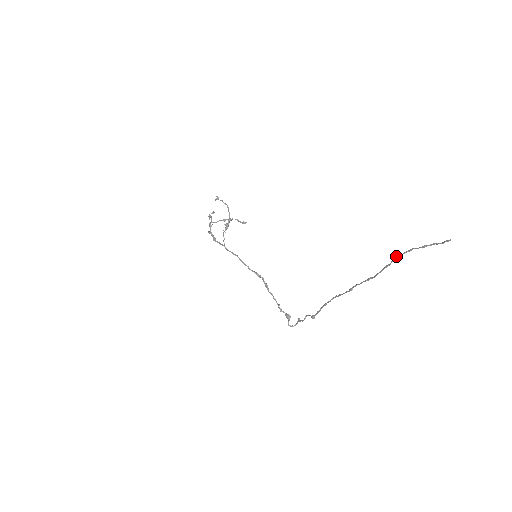
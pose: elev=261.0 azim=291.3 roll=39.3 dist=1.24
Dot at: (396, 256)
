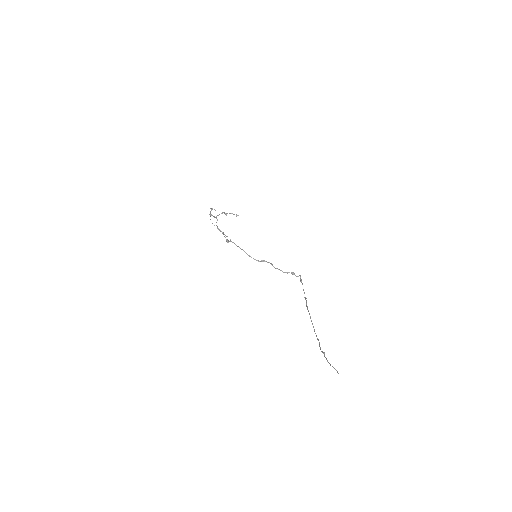
Dot at: occluded
